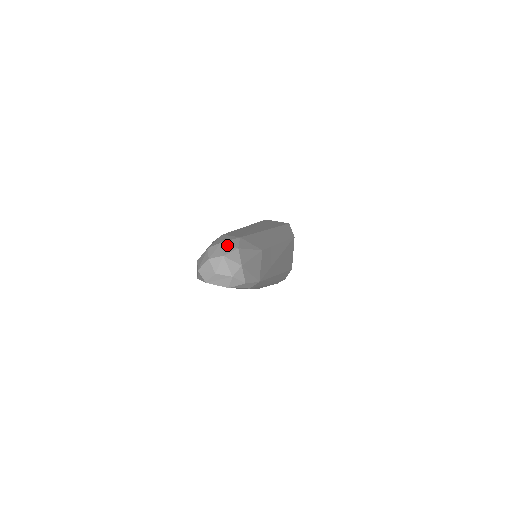
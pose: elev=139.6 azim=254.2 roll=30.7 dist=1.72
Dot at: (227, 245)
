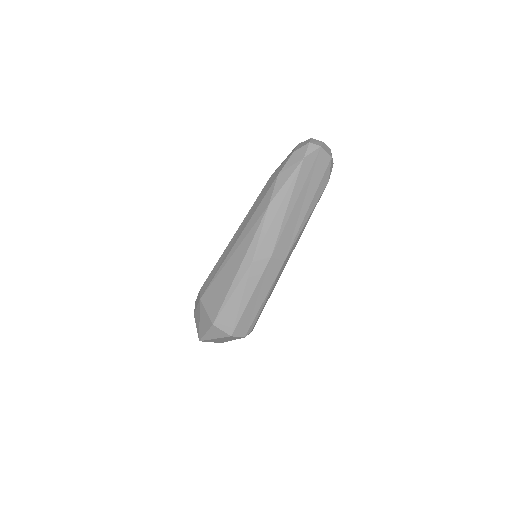
Dot at: occluded
